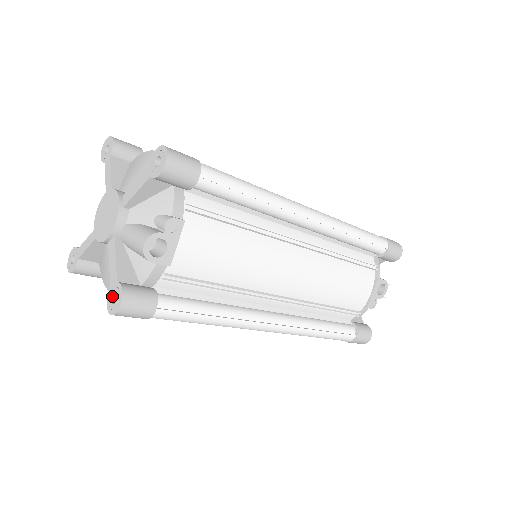
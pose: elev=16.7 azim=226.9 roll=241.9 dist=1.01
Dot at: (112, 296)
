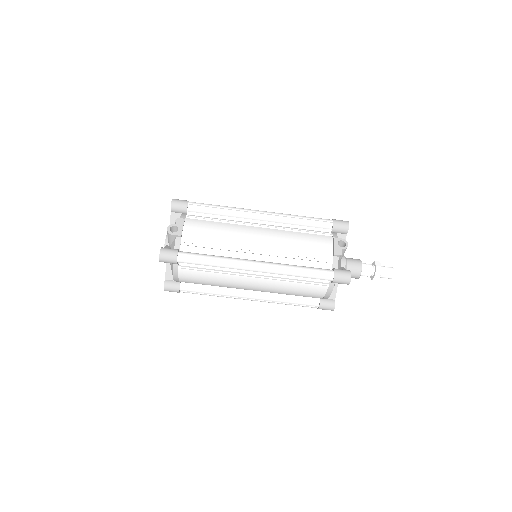
Dot at: occluded
